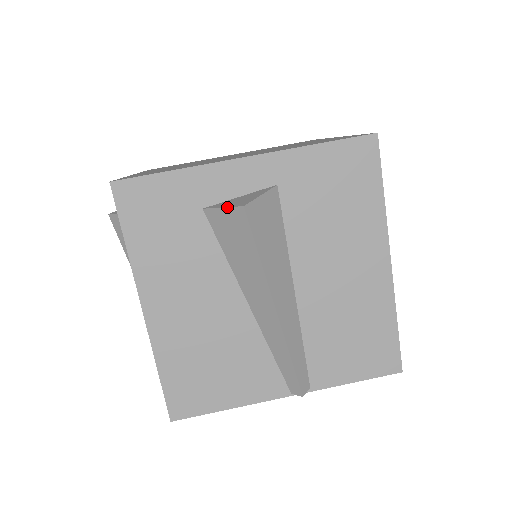
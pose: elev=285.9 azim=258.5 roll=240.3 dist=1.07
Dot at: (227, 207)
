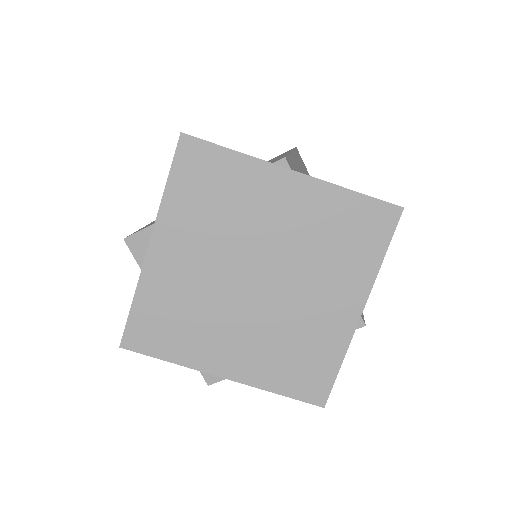
Dot at: (201, 373)
